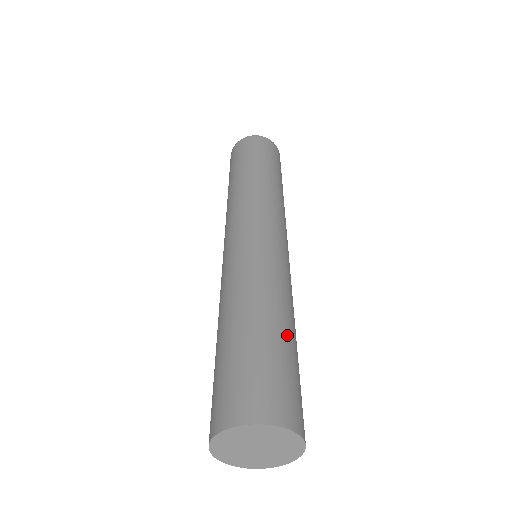
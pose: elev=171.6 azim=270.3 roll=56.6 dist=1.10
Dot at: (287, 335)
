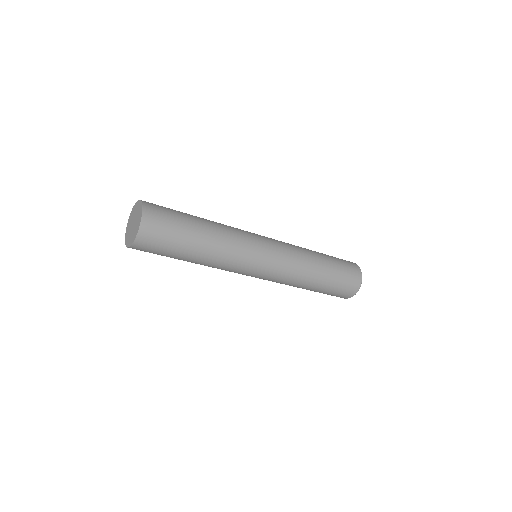
Dot at: (194, 216)
